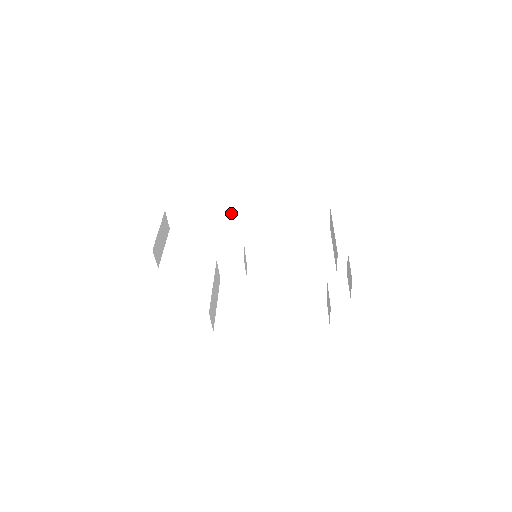
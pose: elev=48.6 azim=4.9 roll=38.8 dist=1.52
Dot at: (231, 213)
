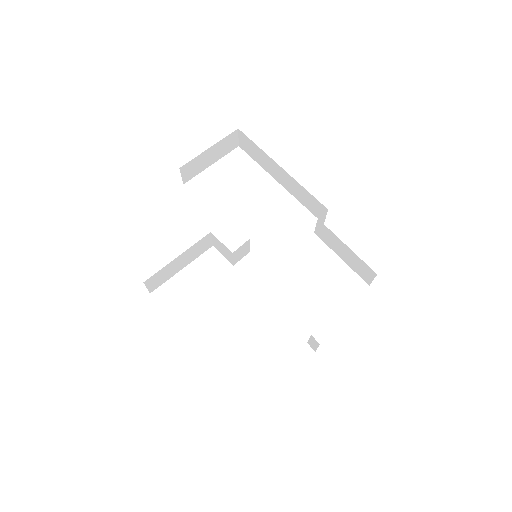
Dot at: (293, 184)
